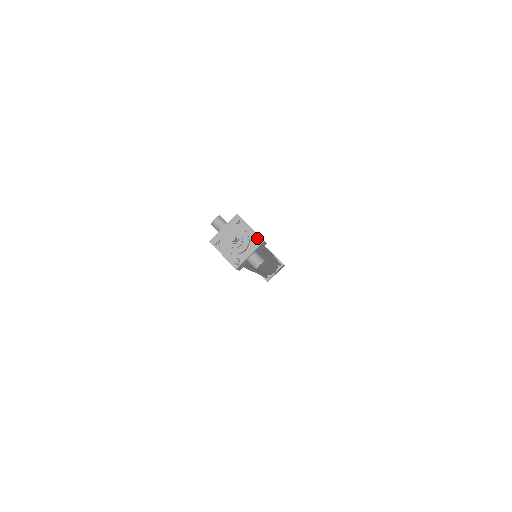
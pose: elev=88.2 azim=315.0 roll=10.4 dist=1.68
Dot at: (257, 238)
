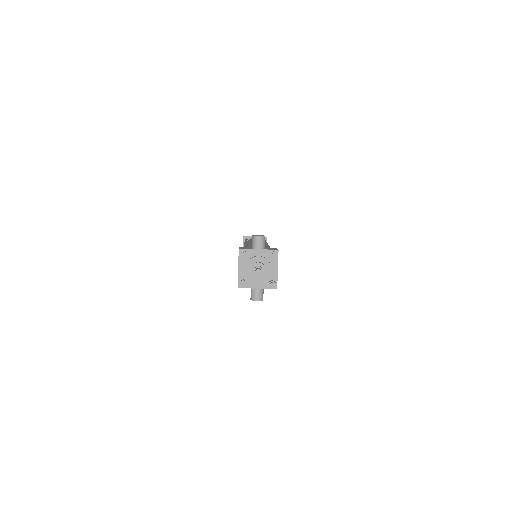
Dot at: (275, 283)
